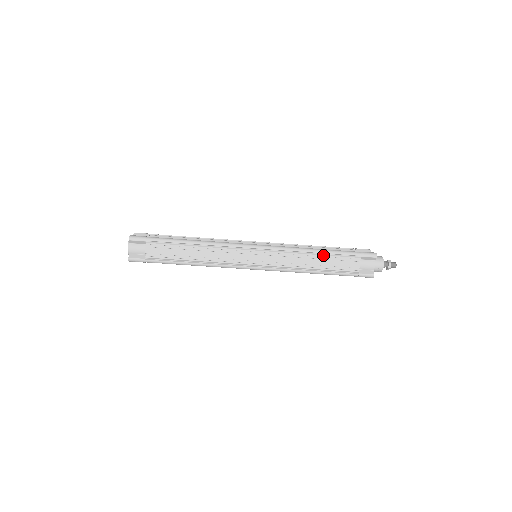
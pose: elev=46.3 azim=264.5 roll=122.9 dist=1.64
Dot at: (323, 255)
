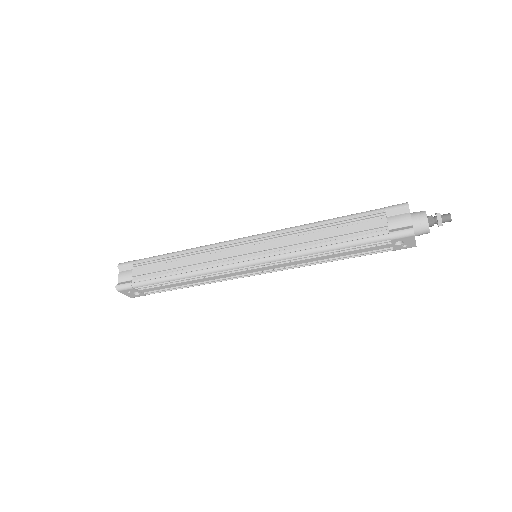
Dot at: (332, 223)
